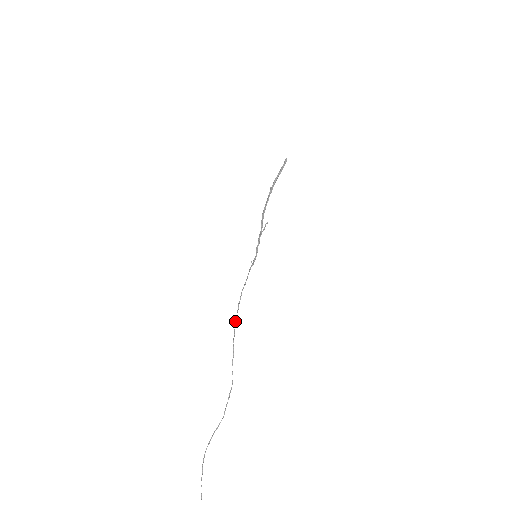
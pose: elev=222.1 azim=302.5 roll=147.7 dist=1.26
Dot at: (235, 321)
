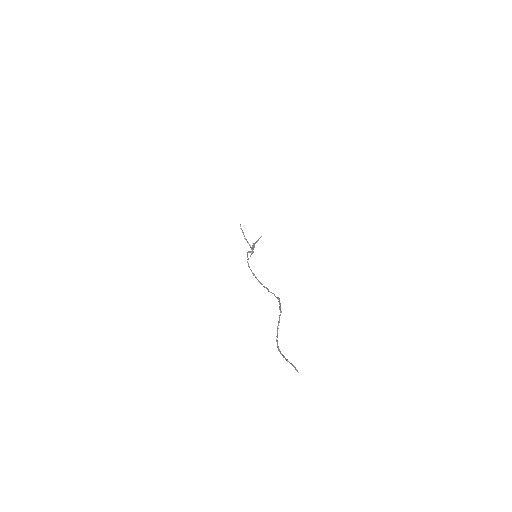
Dot at: occluded
